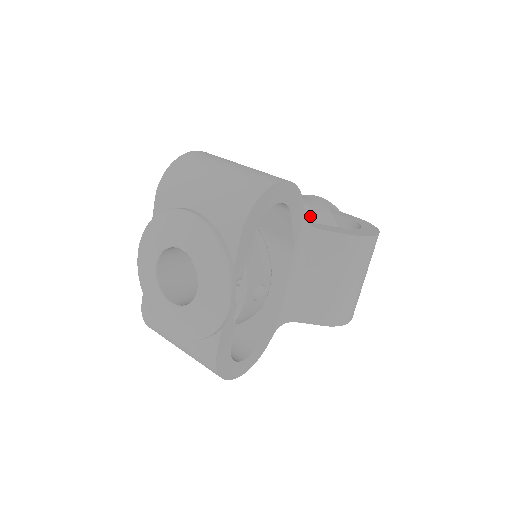
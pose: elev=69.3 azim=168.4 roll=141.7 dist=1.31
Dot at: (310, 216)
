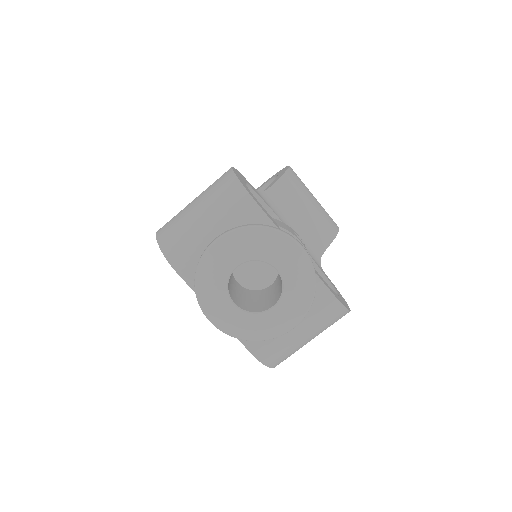
Dot at: occluded
